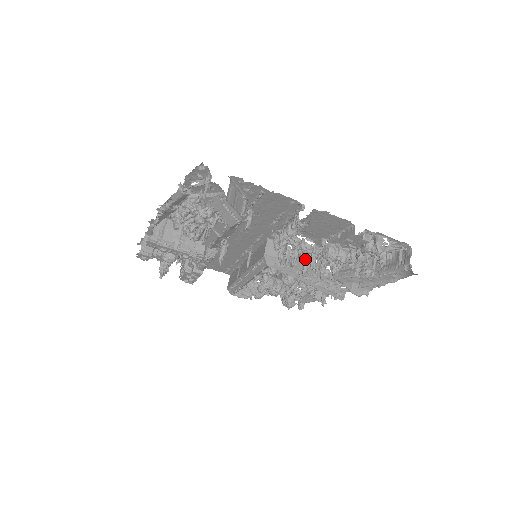
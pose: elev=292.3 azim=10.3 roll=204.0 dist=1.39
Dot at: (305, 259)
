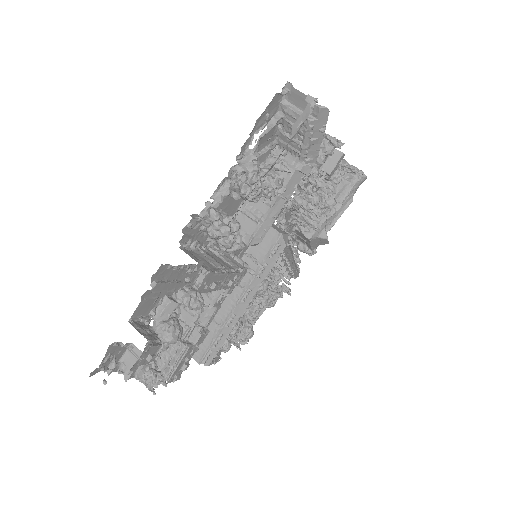
Dot at: occluded
